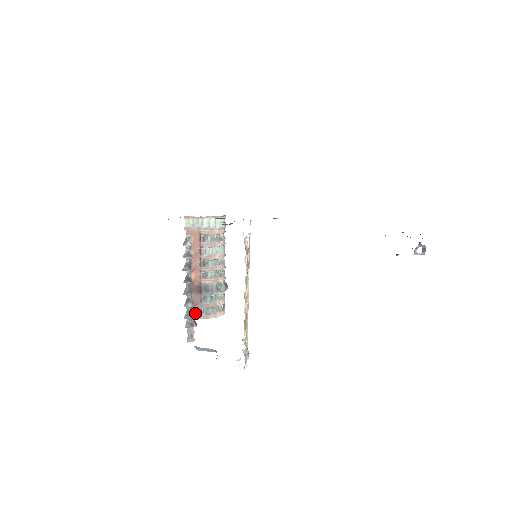
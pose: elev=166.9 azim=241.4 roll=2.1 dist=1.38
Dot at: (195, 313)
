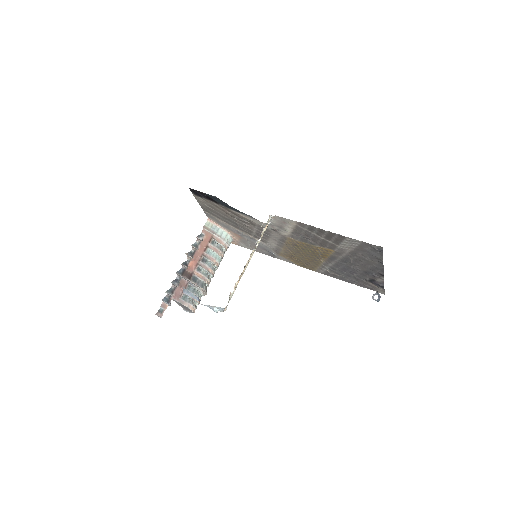
Dot at: (176, 294)
